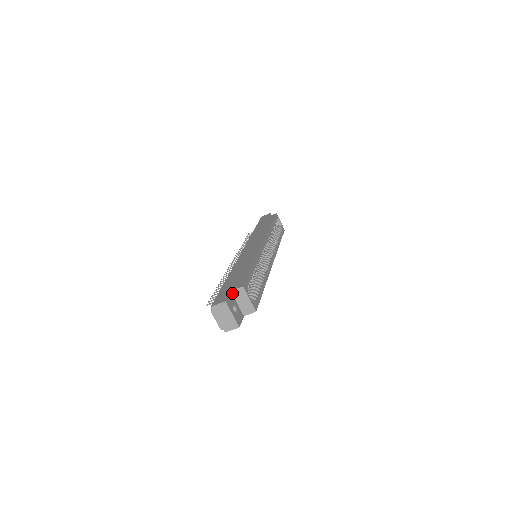
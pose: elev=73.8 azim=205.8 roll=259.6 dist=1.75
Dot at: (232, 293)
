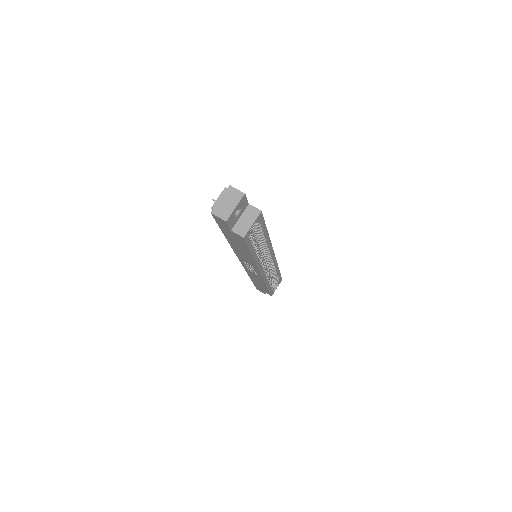
Dot at: (248, 206)
